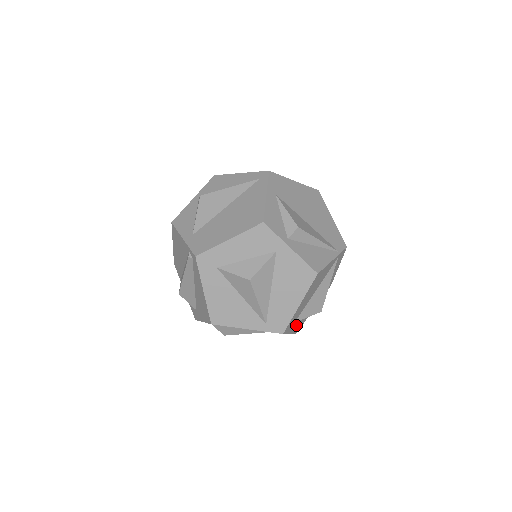
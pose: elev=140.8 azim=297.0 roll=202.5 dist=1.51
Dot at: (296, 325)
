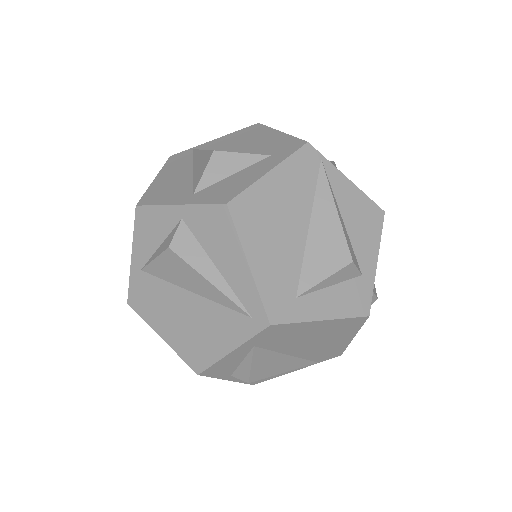
Dot at: occluded
